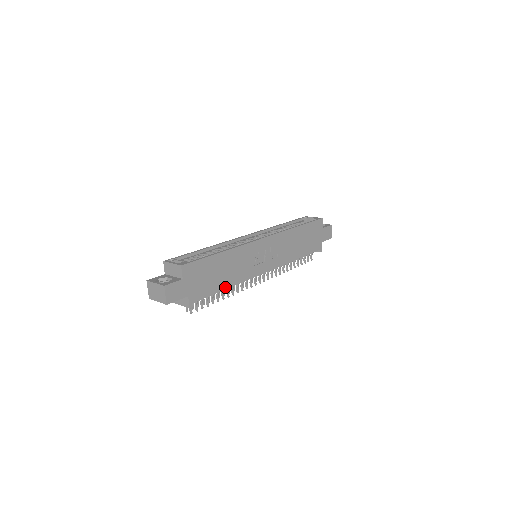
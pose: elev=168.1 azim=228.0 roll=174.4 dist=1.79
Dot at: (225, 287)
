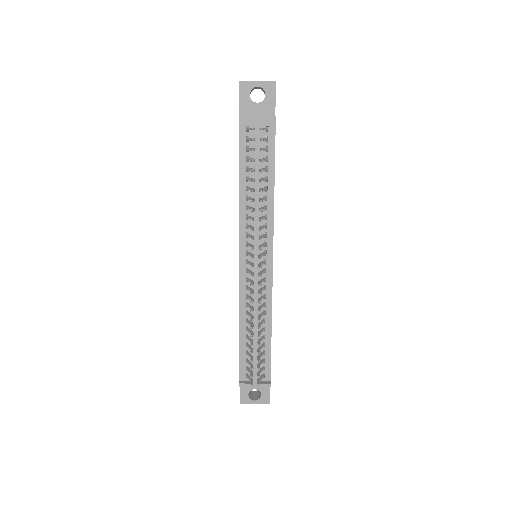
Dot at: (274, 182)
